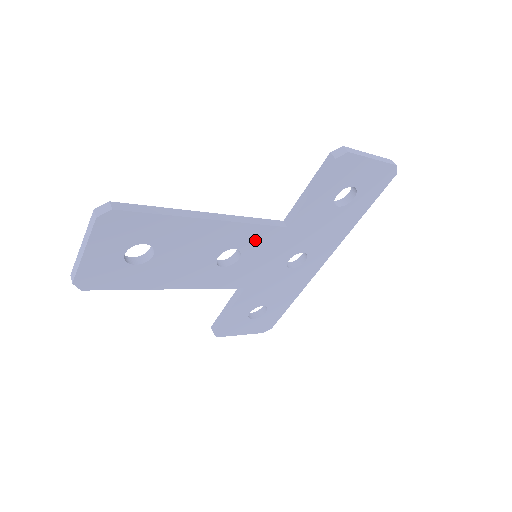
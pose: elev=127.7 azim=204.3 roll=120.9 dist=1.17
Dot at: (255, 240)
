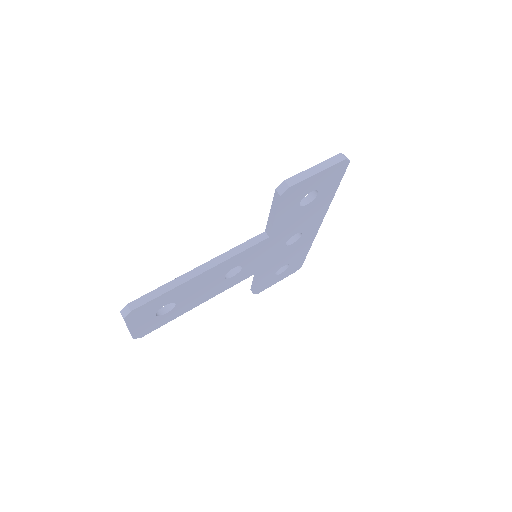
Dot at: (247, 256)
